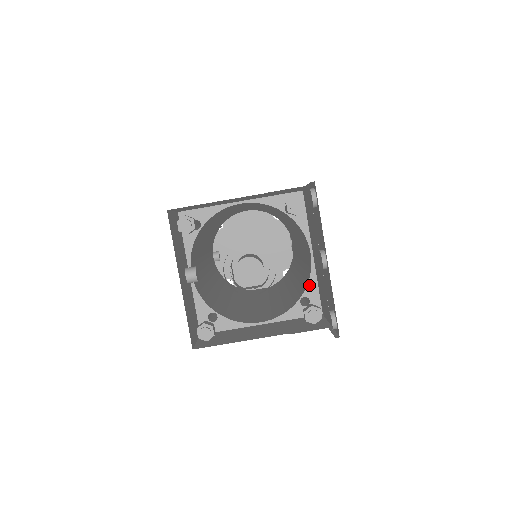
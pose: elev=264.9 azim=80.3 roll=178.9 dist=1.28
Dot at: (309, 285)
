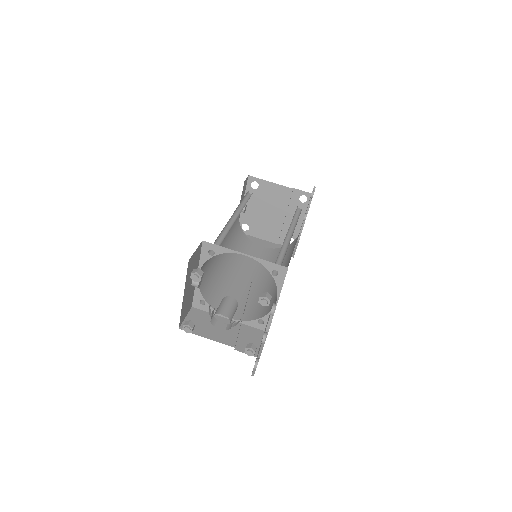
Dot at: (267, 315)
